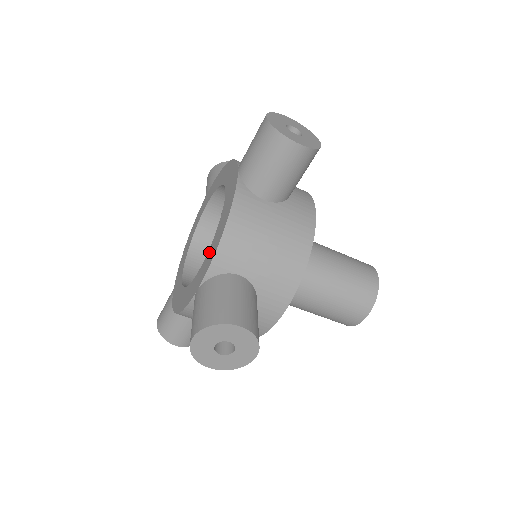
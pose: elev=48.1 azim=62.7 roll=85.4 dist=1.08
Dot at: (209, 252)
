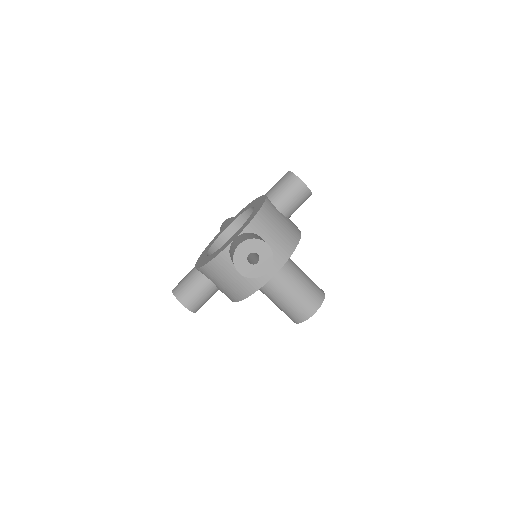
Dot at: (244, 224)
